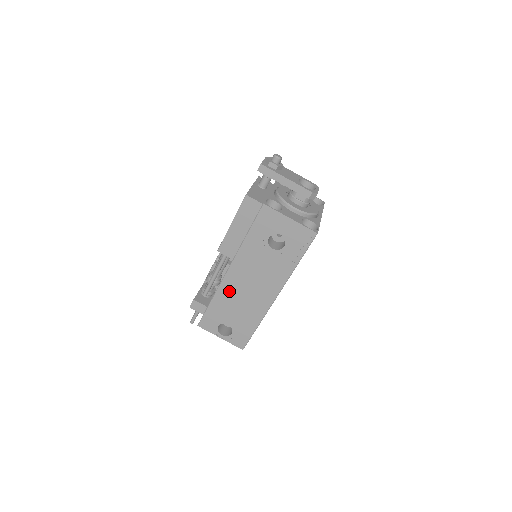
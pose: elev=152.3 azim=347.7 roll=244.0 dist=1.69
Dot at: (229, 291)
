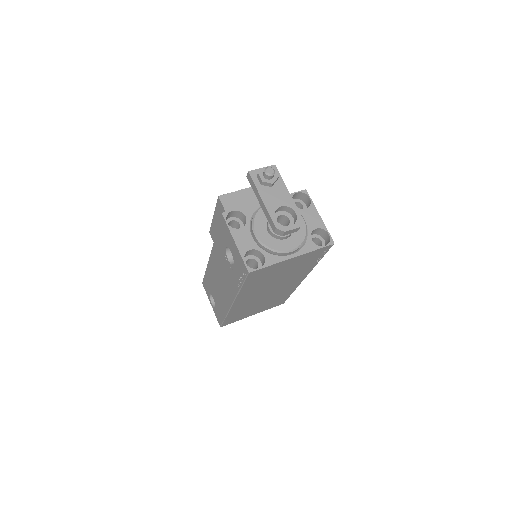
Dot at: (212, 272)
